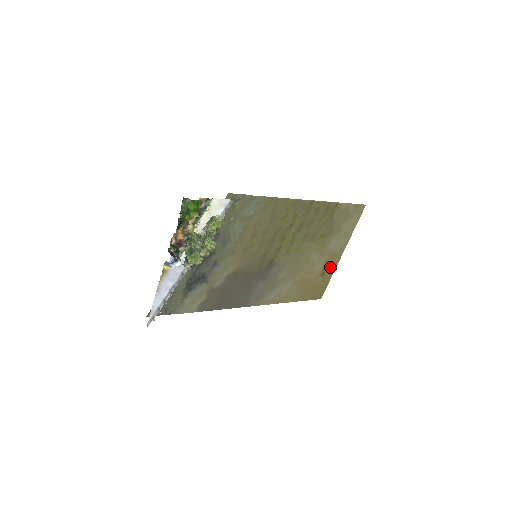
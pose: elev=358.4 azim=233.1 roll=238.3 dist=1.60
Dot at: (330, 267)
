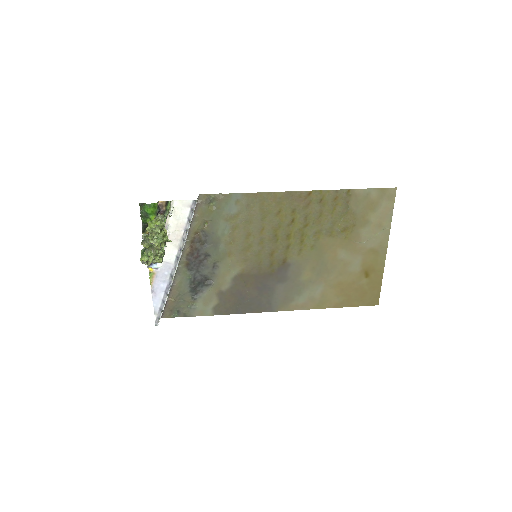
Dot at: (374, 266)
